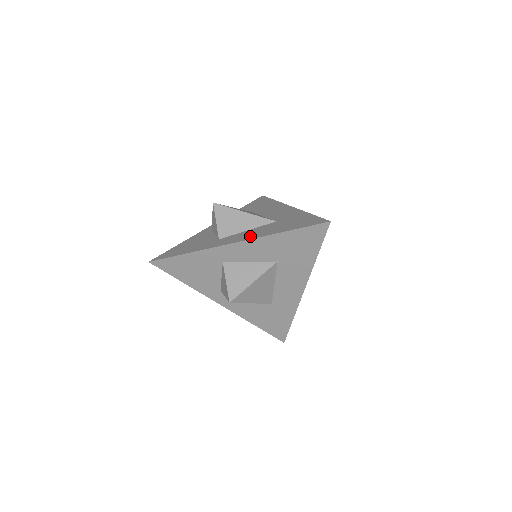
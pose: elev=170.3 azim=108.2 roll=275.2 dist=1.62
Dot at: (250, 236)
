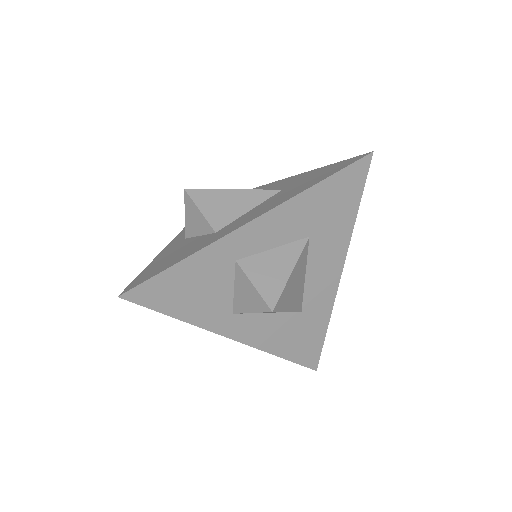
Dot at: (268, 207)
